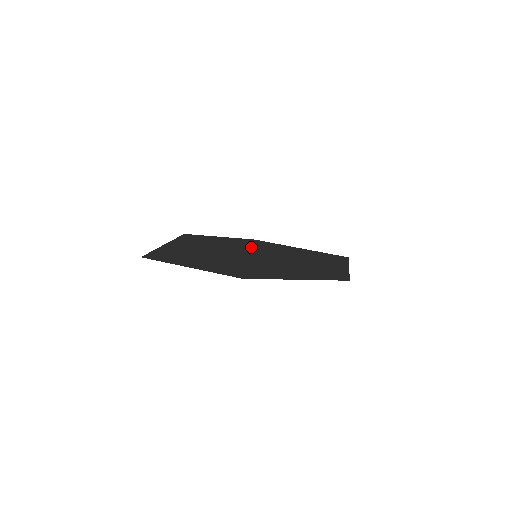
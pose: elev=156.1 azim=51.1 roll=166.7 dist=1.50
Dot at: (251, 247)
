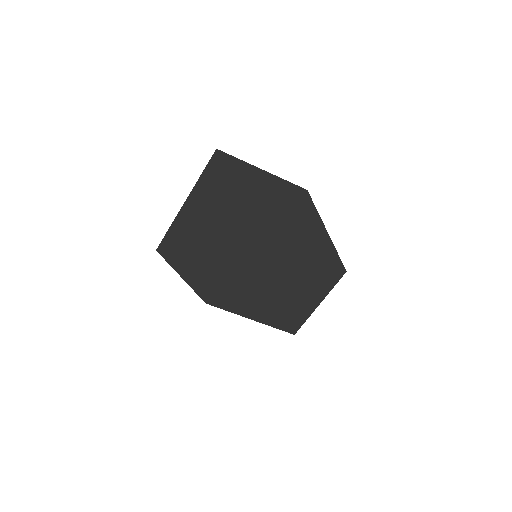
Dot at: (229, 275)
